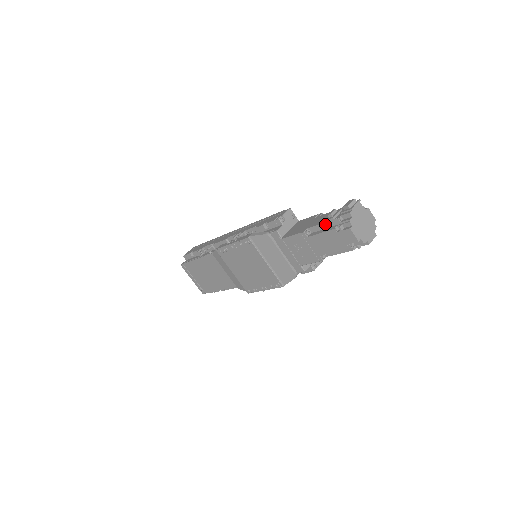
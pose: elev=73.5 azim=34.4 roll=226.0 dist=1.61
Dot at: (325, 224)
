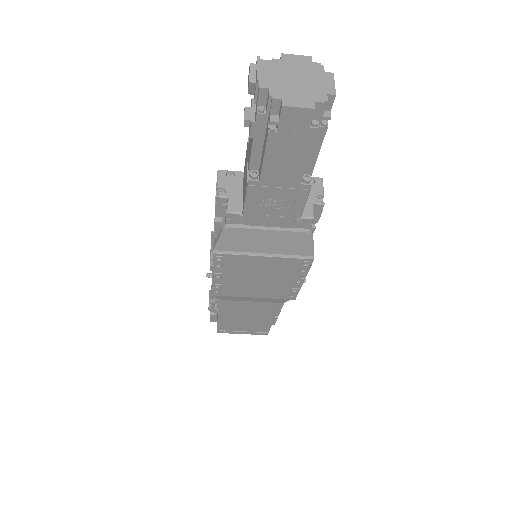
Dot at: (255, 141)
